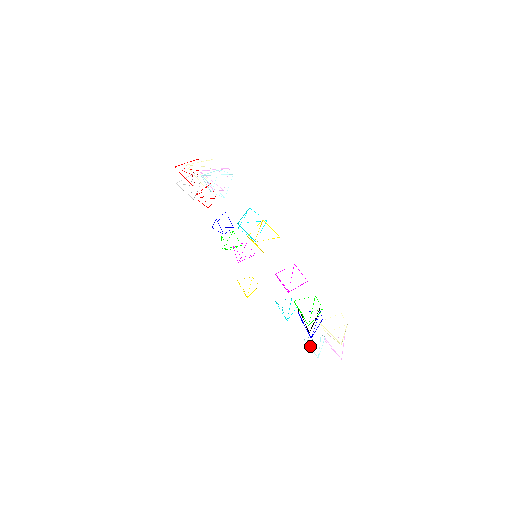
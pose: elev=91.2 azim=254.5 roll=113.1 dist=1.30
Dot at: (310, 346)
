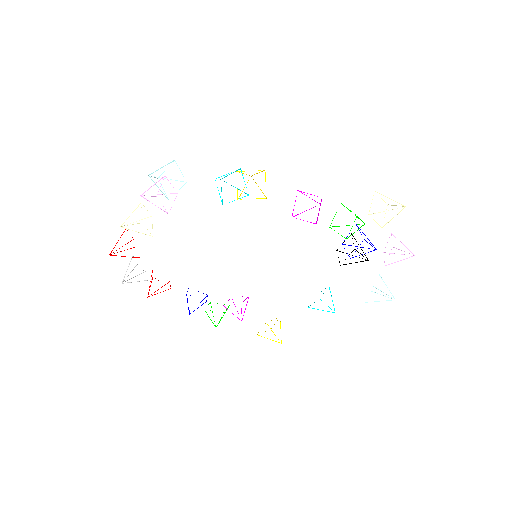
Dot at: occluded
